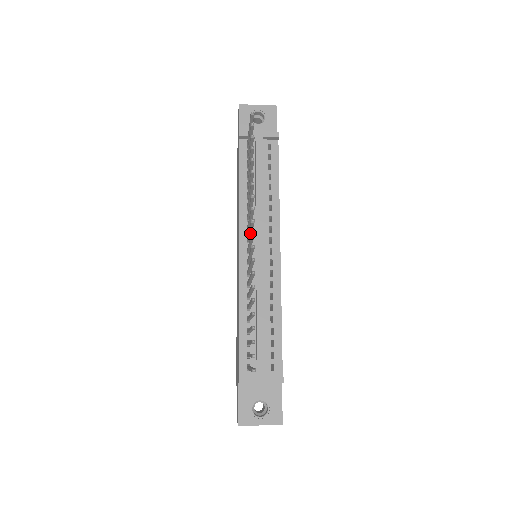
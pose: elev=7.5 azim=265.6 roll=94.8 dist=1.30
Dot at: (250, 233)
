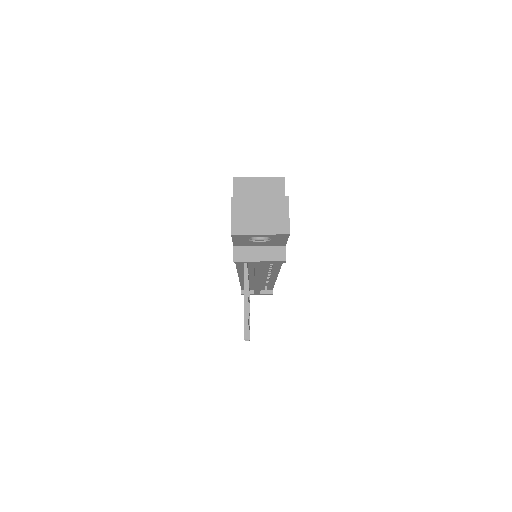
Dot at: occluded
